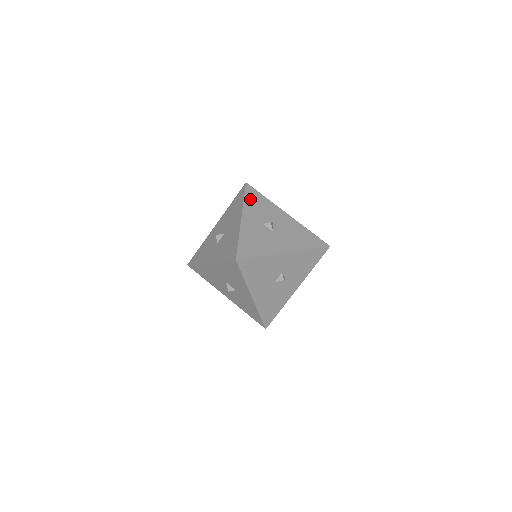
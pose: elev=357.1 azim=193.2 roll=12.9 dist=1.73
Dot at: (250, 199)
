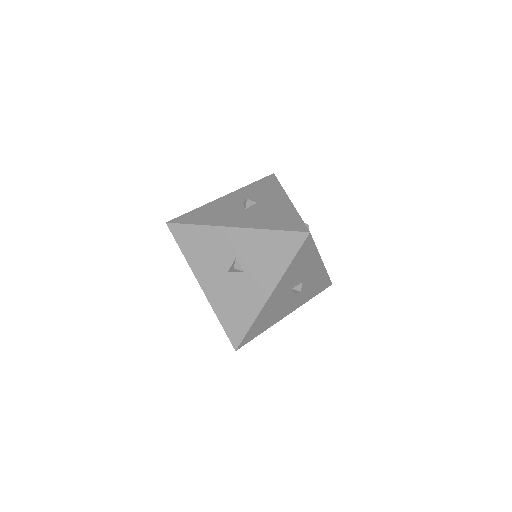
Dot at: (258, 184)
